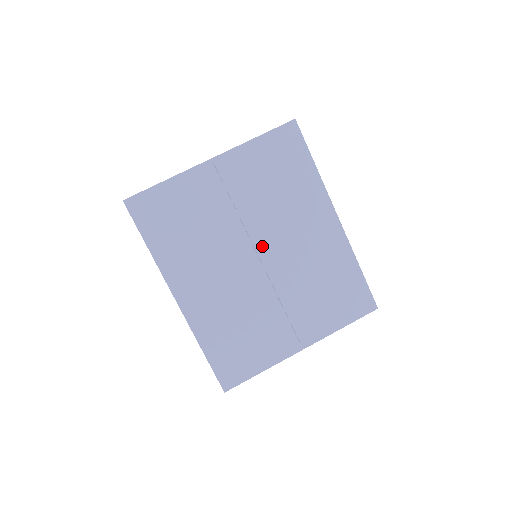
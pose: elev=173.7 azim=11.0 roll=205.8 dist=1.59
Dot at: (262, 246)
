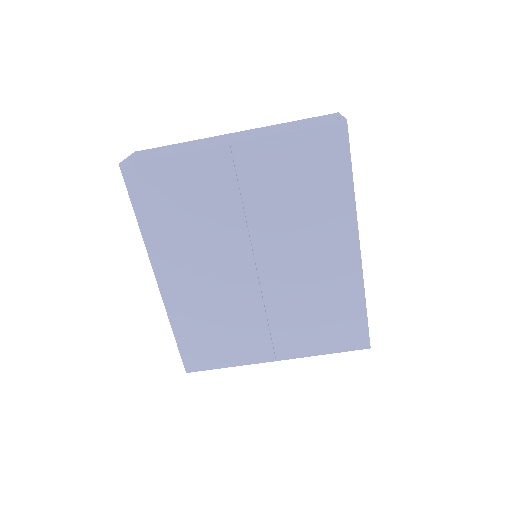
Dot at: (262, 253)
